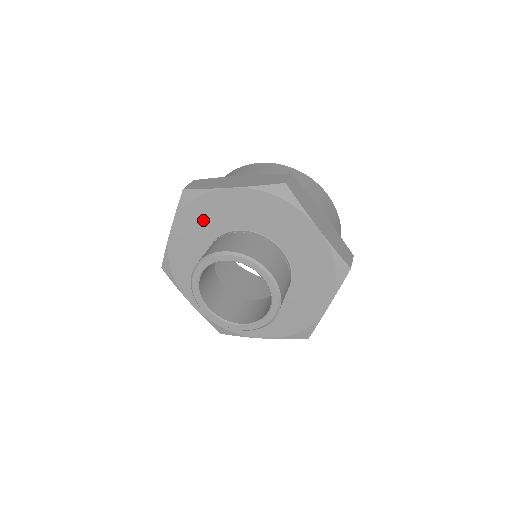
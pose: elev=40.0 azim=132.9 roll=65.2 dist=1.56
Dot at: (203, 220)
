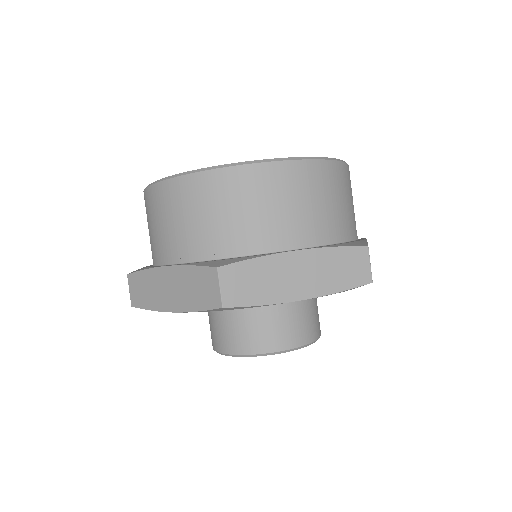
Dot at: occluded
